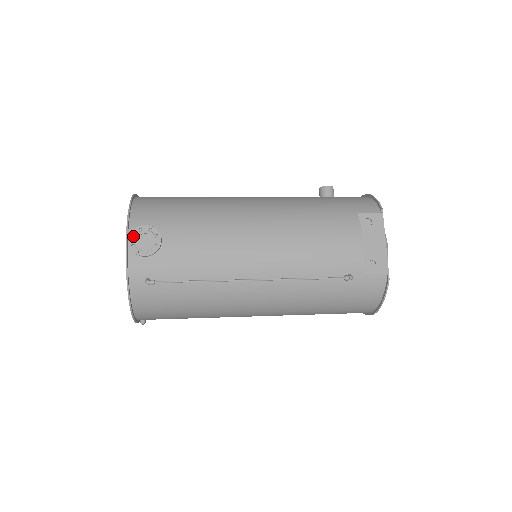
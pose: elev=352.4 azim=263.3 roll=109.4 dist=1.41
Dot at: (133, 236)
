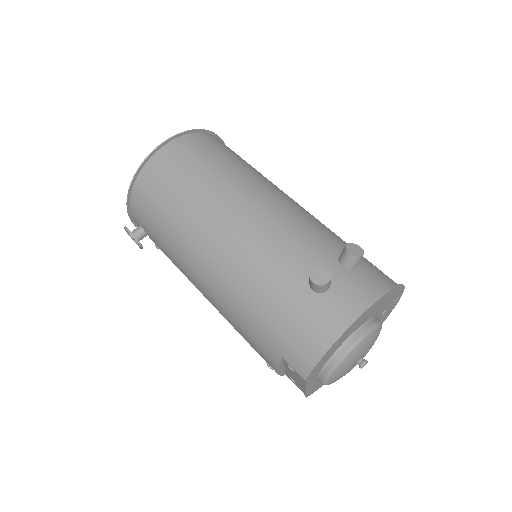
Dot at: (134, 219)
